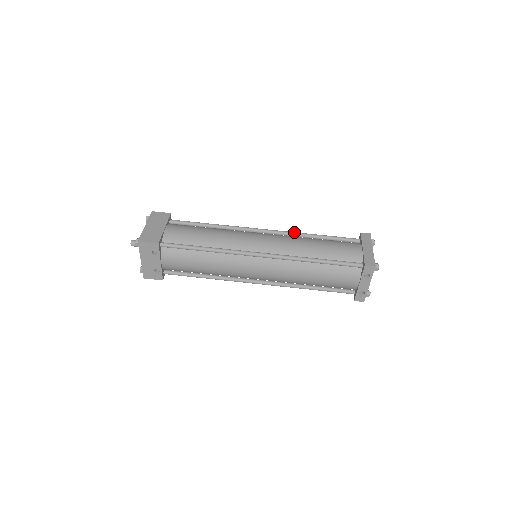
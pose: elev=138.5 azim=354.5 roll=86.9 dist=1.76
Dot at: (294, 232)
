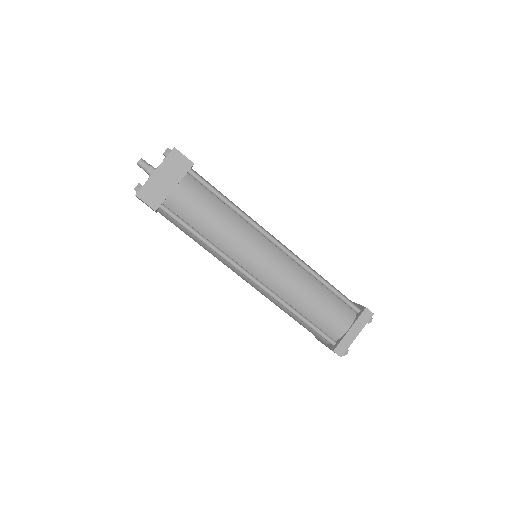
Dot at: (306, 266)
